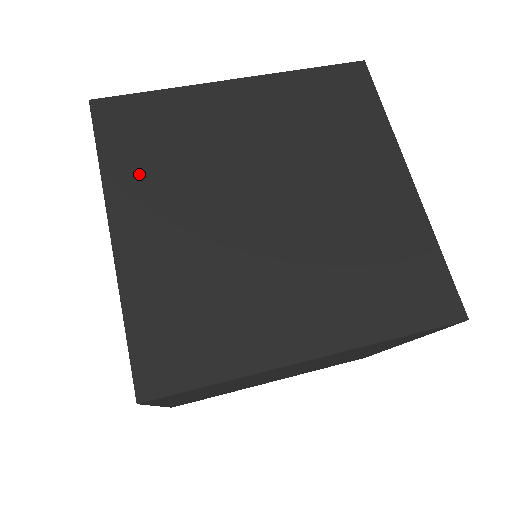
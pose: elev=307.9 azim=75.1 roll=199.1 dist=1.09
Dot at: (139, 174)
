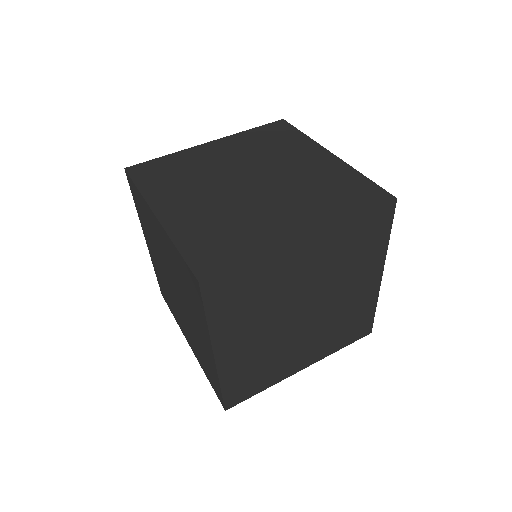
Dot at: (165, 189)
